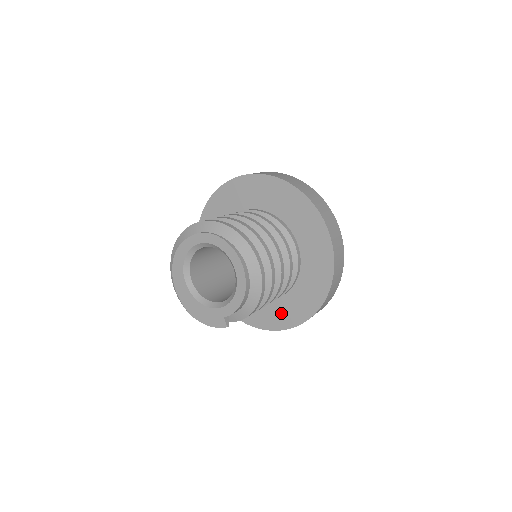
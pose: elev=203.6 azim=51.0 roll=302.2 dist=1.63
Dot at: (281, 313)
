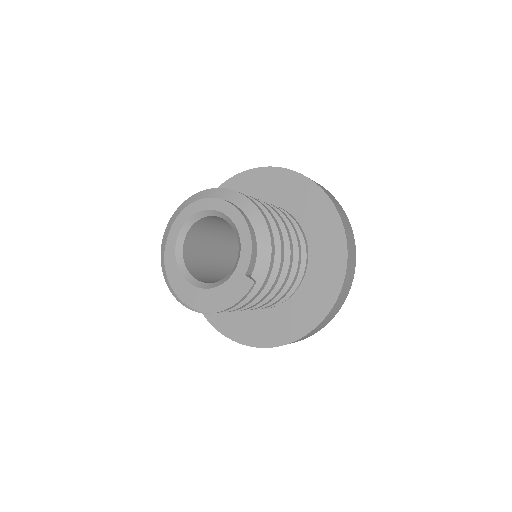
Dot at: (317, 291)
